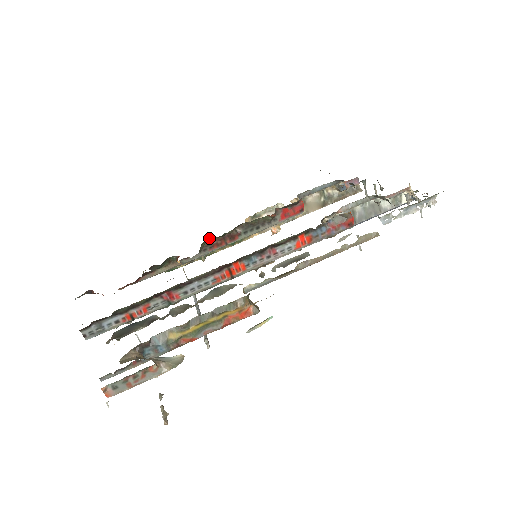
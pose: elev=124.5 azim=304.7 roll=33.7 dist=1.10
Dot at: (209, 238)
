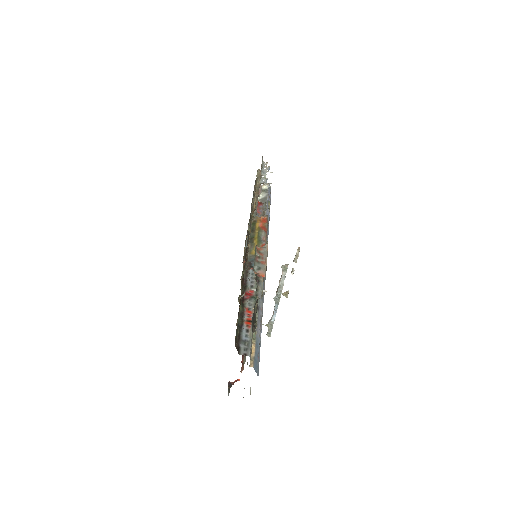
Dot at: (239, 301)
